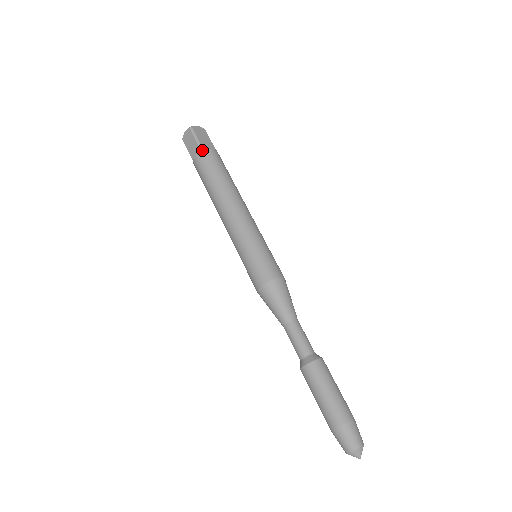
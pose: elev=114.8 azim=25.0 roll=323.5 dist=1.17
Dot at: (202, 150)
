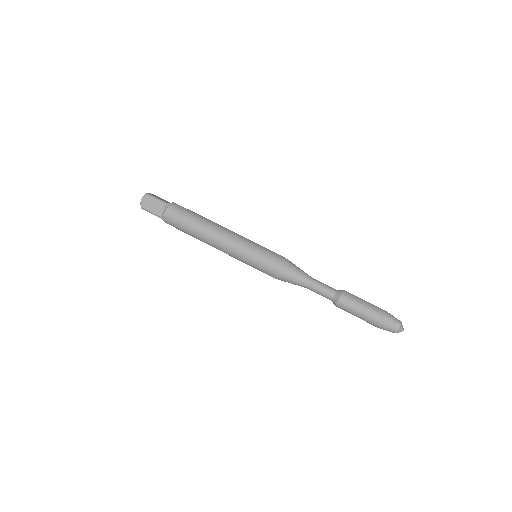
Dot at: (169, 205)
